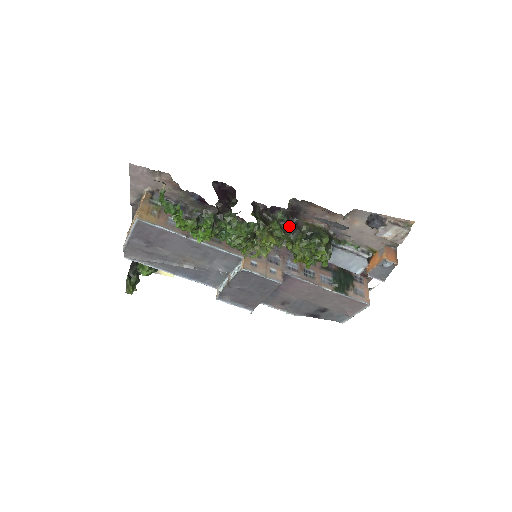
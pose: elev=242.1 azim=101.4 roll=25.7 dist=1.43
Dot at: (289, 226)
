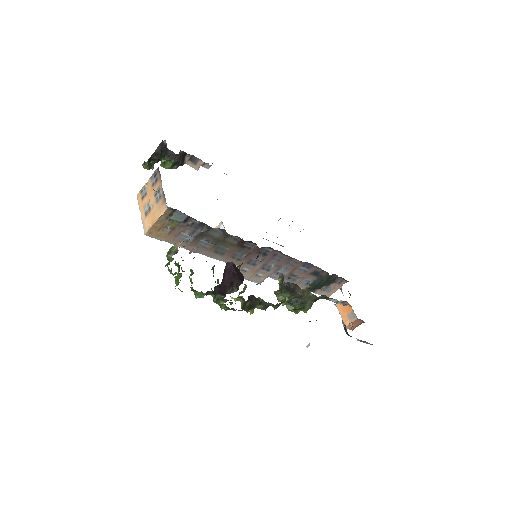
Dot at: (275, 307)
